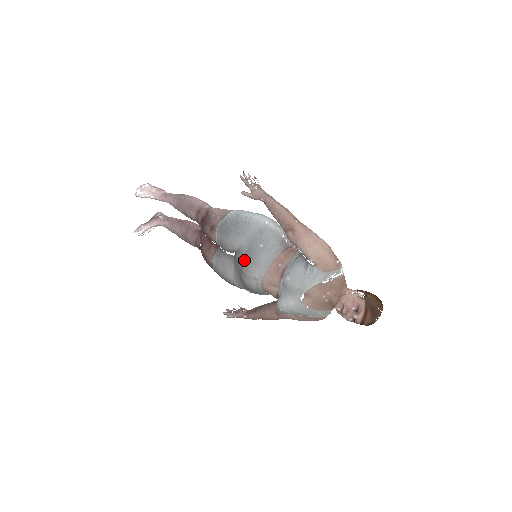
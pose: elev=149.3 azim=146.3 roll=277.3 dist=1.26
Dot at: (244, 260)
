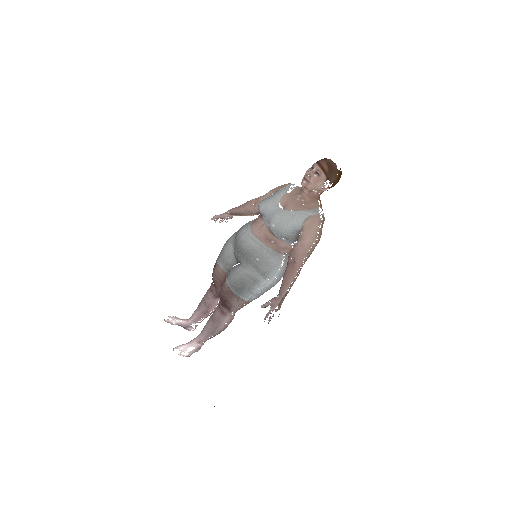
Dot at: (235, 239)
